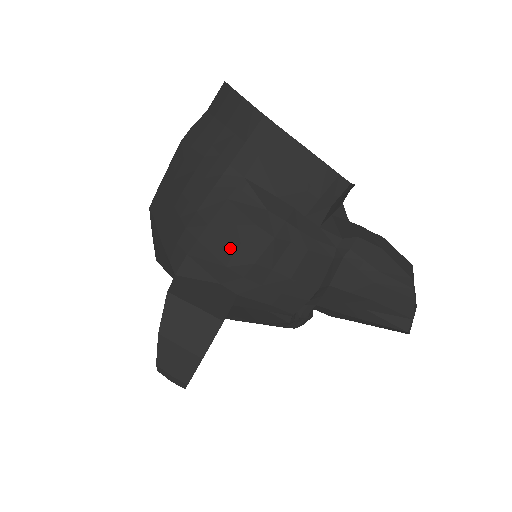
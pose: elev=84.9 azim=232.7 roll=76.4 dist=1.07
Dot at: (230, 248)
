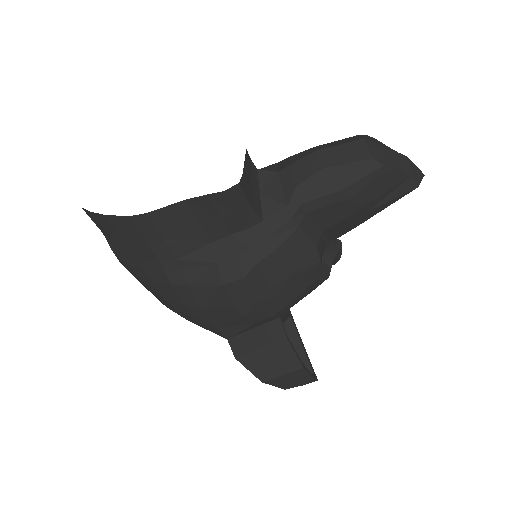
Dot at: (230, 308)
